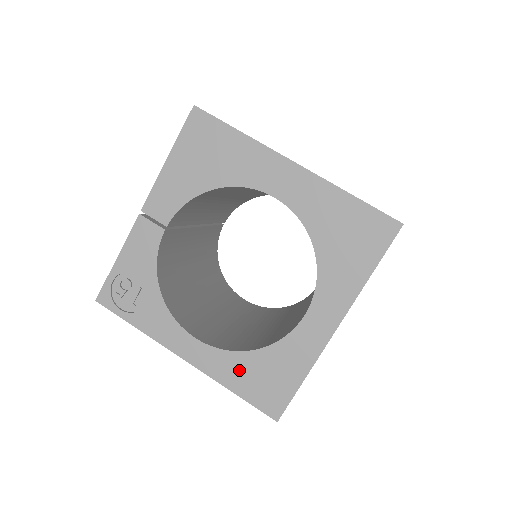
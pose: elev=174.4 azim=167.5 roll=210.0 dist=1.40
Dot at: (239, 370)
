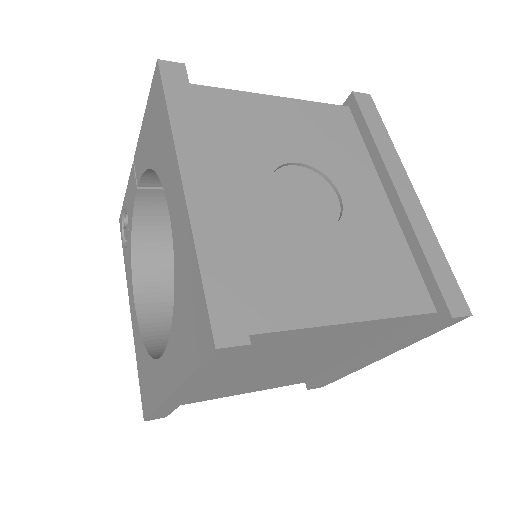
Dot at: (140, 354)
